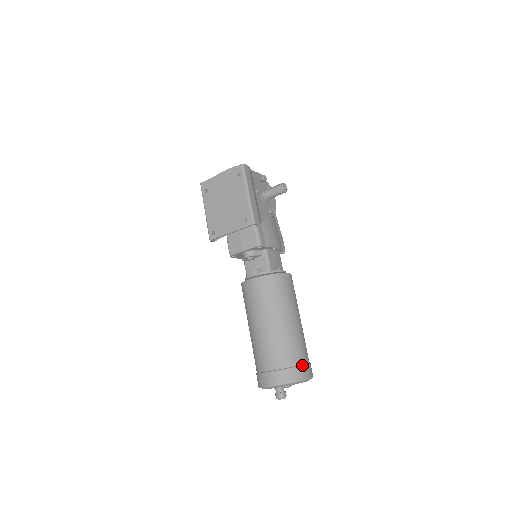
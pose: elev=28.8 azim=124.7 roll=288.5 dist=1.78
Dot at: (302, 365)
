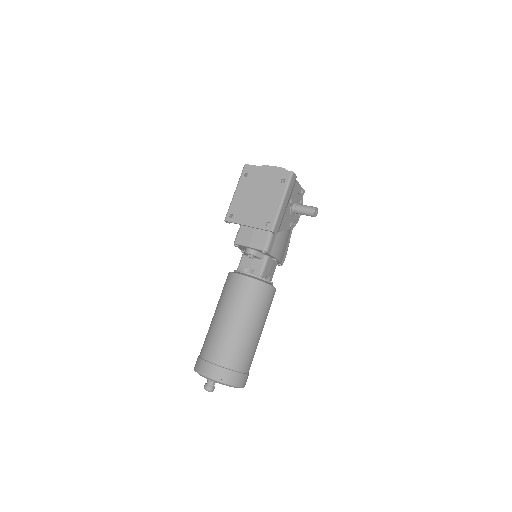
Dot at: (242, 373)
